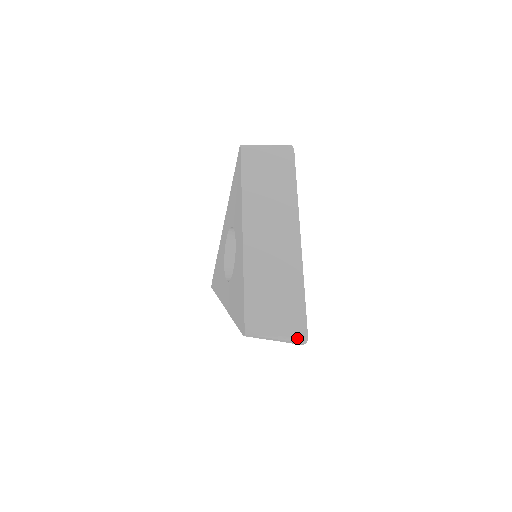
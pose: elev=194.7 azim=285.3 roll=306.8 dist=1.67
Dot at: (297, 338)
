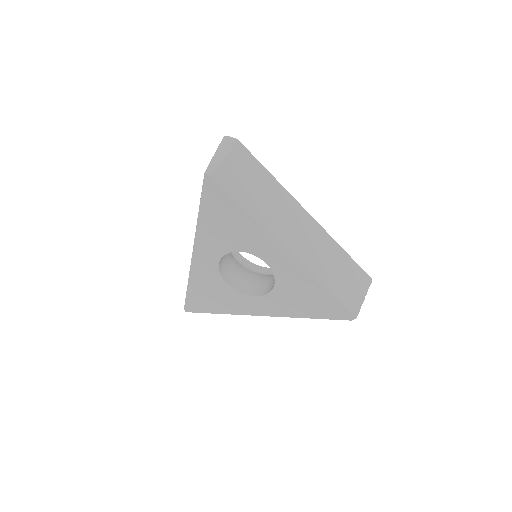
Dot at: (369, 286)
